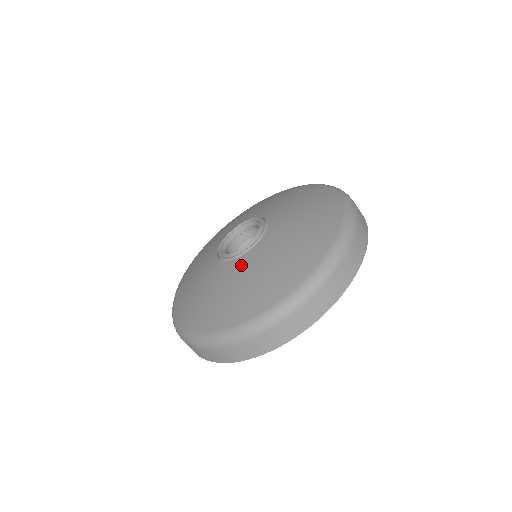
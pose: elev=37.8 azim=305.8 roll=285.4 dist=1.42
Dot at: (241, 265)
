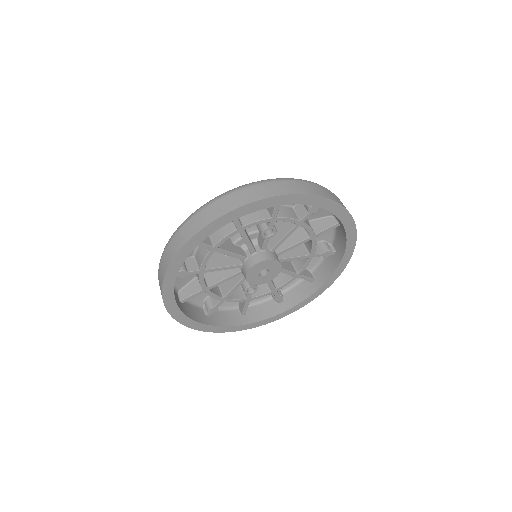
Dot at: occluded
